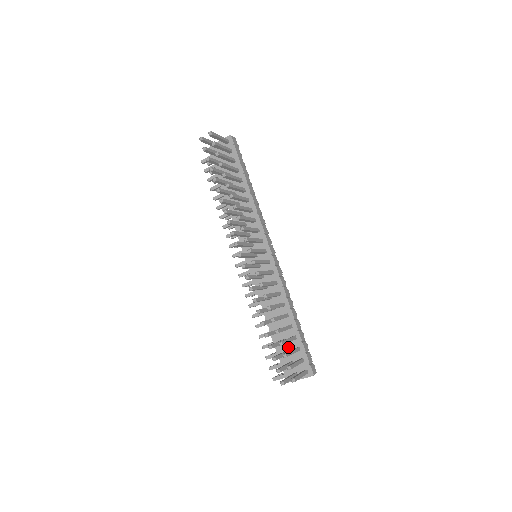
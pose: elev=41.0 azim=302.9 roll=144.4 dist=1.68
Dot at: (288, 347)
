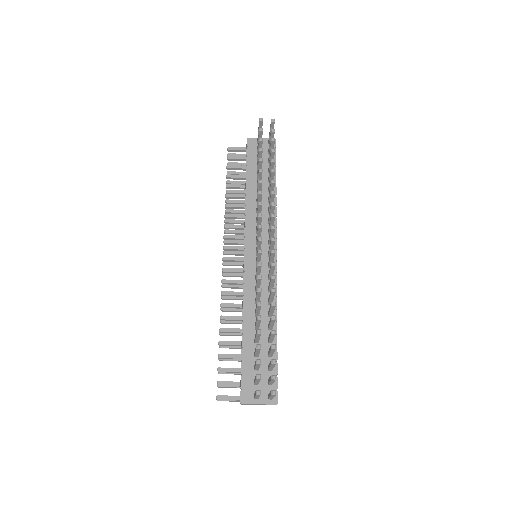
Dot at: occluded
